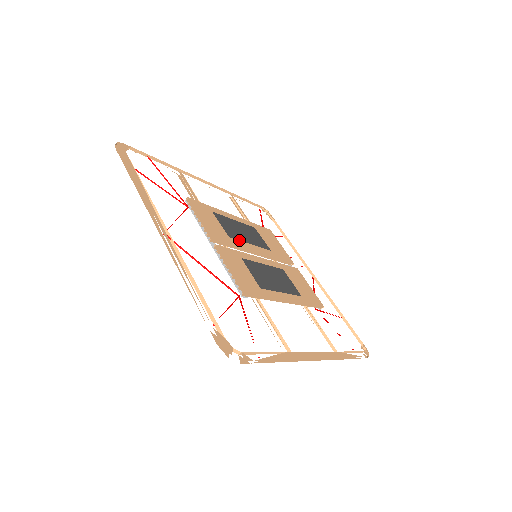
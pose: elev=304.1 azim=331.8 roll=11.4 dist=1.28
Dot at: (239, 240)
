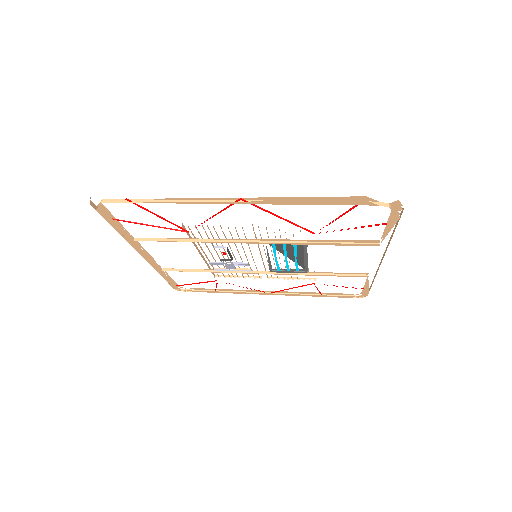
Dot at: (241, 243)
